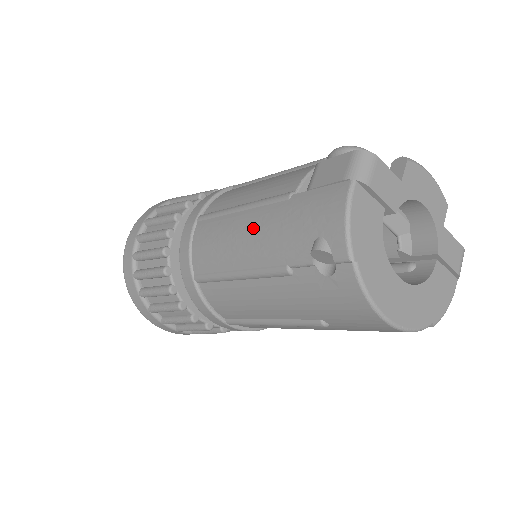
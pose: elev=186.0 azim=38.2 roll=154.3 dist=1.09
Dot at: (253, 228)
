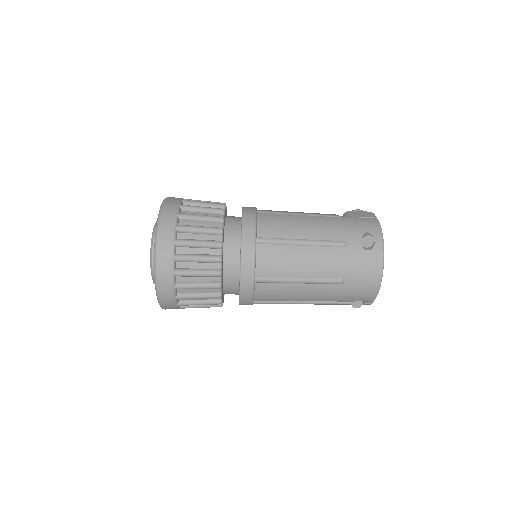
Dot at: (319, 222)
